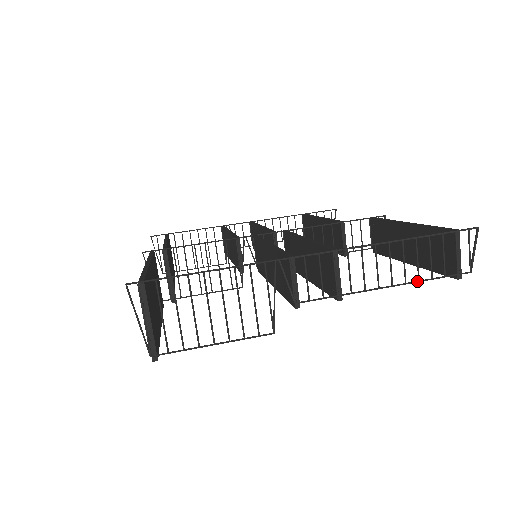
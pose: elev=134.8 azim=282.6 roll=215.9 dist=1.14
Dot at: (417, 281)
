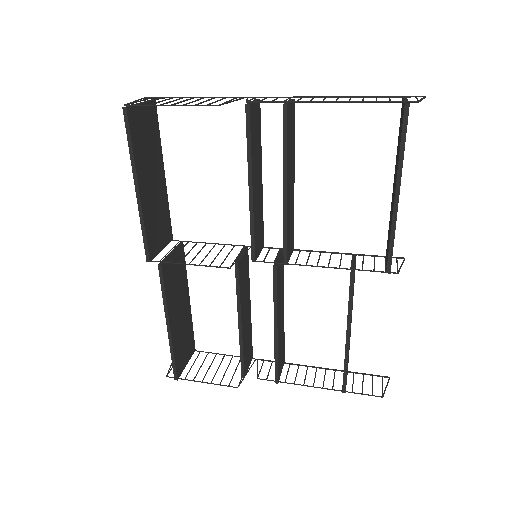
Dot at: (360, 101)
